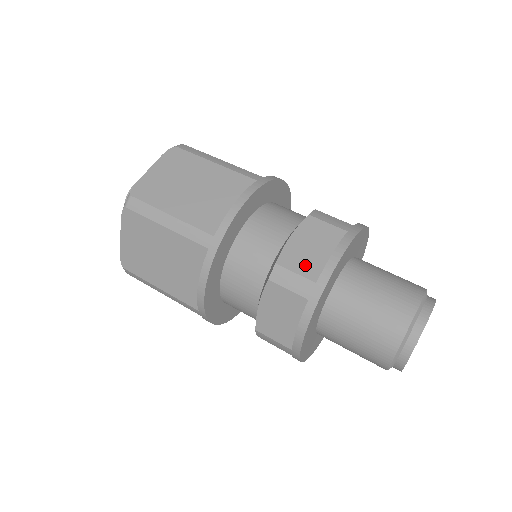
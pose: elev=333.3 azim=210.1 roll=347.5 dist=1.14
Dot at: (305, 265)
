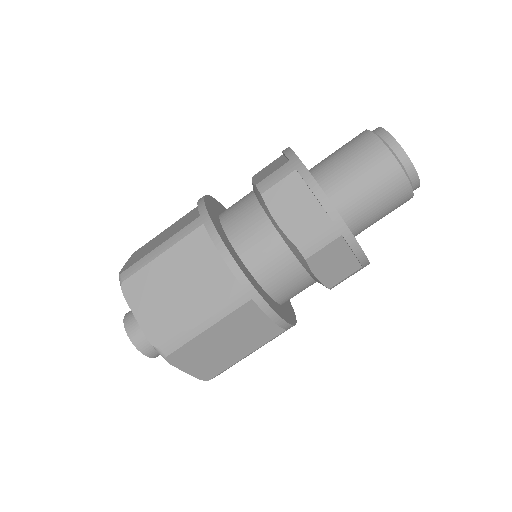
Dot at: (274, 169)
